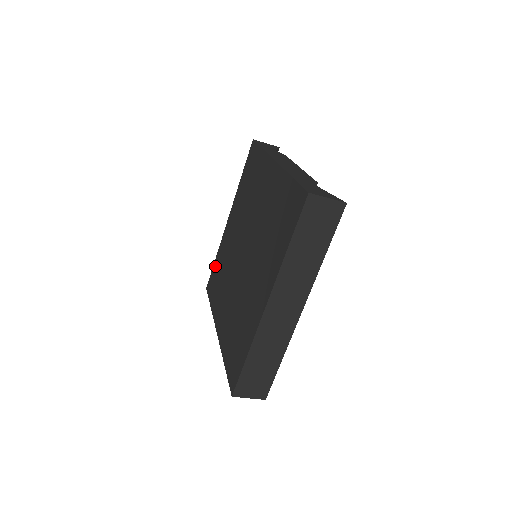
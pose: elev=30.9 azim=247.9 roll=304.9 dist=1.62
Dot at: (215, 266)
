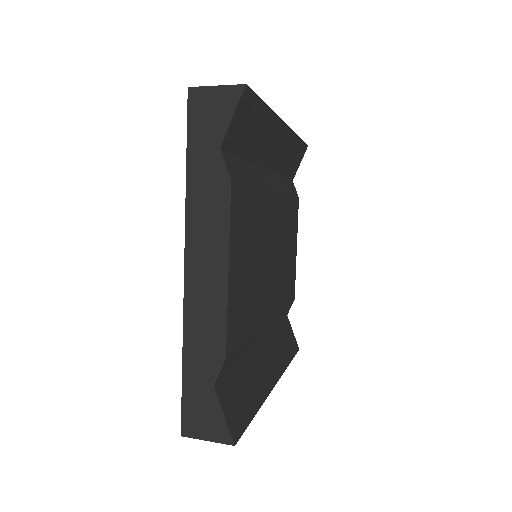
Dot at: occluded
